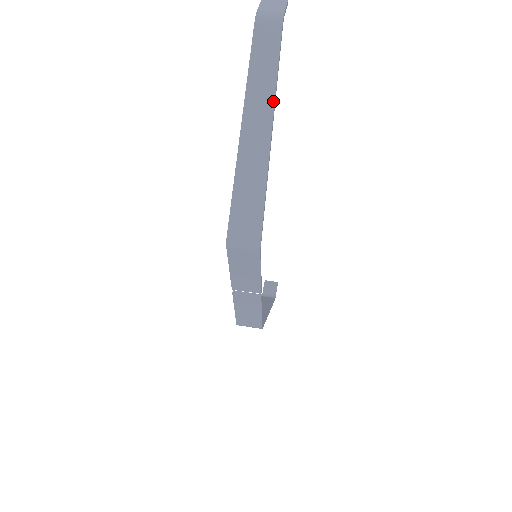
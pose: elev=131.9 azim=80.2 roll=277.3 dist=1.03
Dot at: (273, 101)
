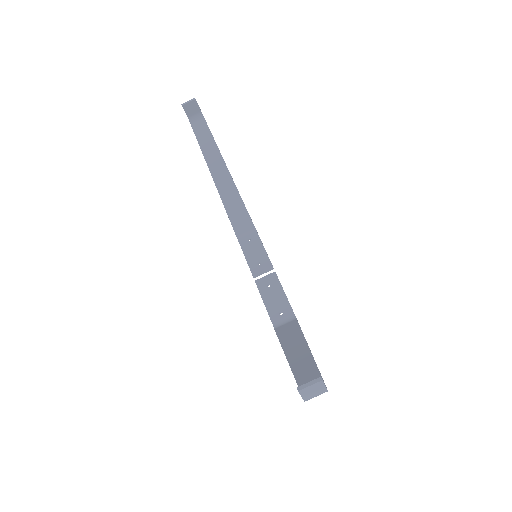
Dot at: (314, 362)
